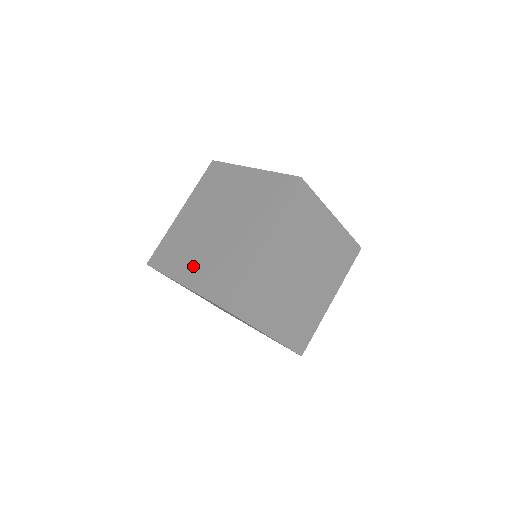
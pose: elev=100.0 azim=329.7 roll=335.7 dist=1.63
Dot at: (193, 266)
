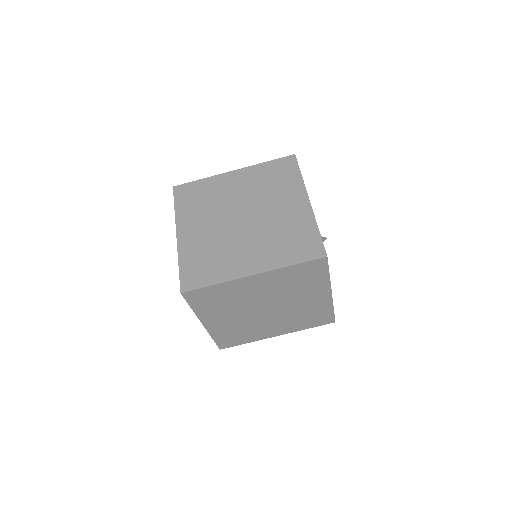
Dot at: (196, 232)
